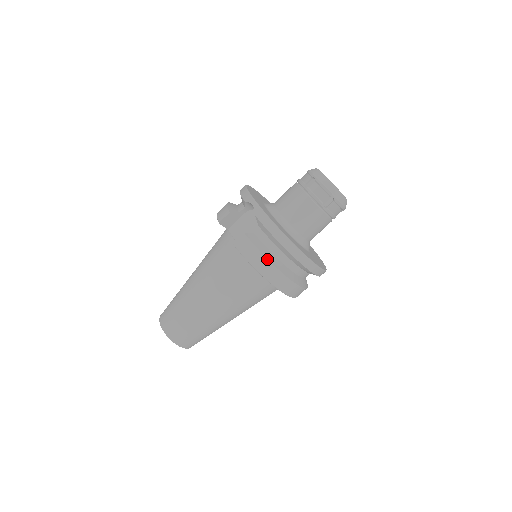
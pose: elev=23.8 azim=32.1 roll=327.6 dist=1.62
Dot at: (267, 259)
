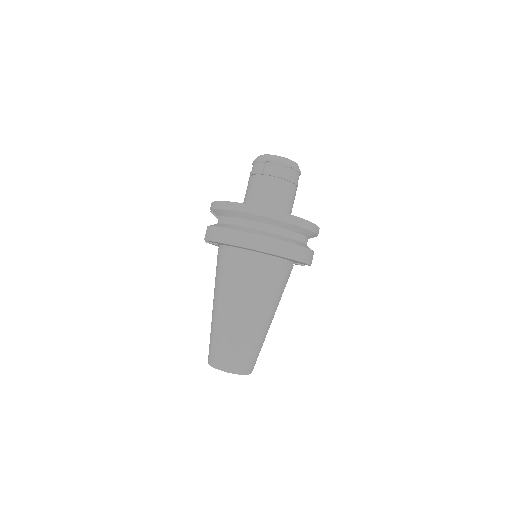
Dot at: (223, 228)
